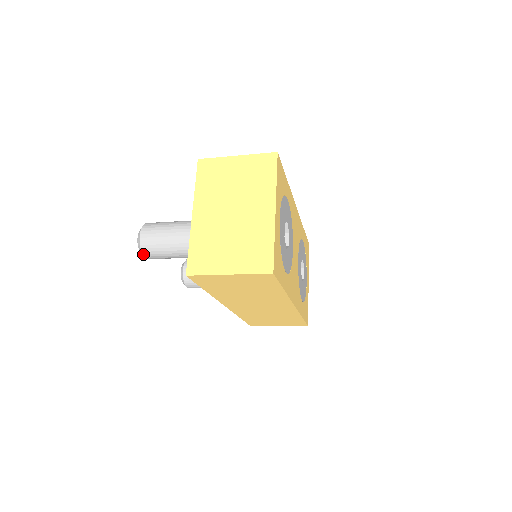
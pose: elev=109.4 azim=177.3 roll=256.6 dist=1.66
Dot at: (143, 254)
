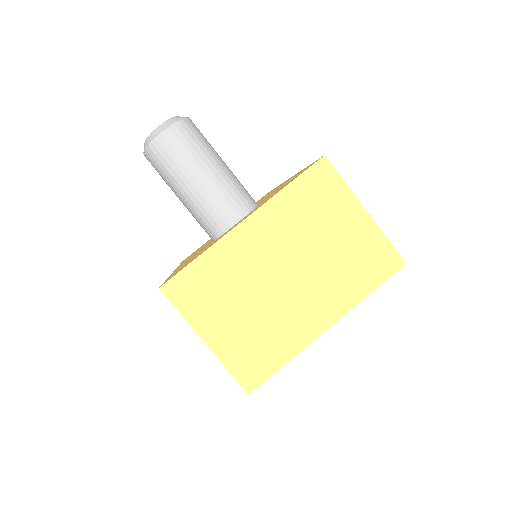
Dot at: (145, 151)
